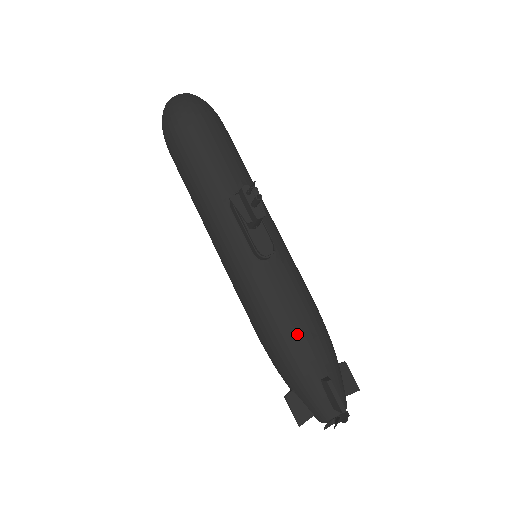
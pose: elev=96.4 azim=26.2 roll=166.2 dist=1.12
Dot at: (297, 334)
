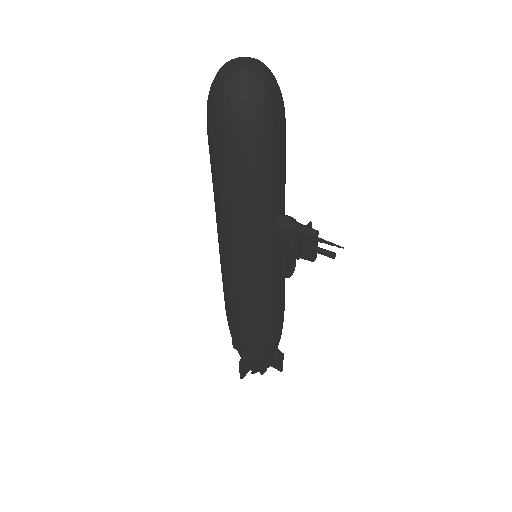
Dot at: (277, 328)
